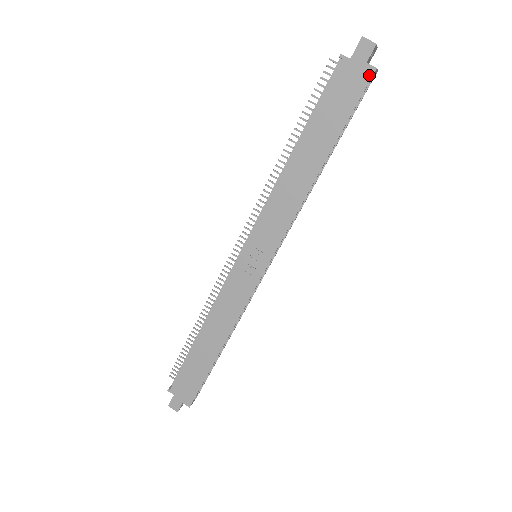
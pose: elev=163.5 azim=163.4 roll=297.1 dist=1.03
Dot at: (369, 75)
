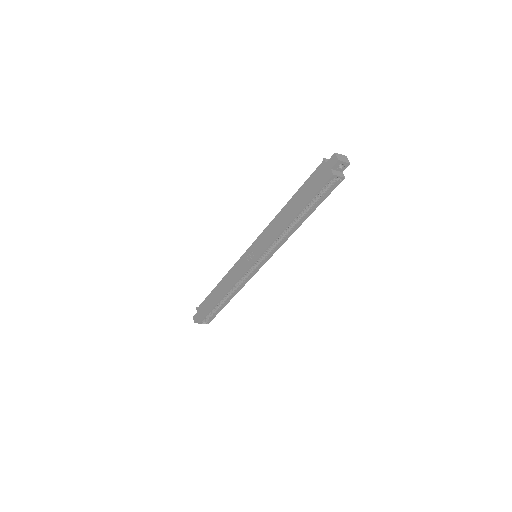
Dot at: (329, 177)
